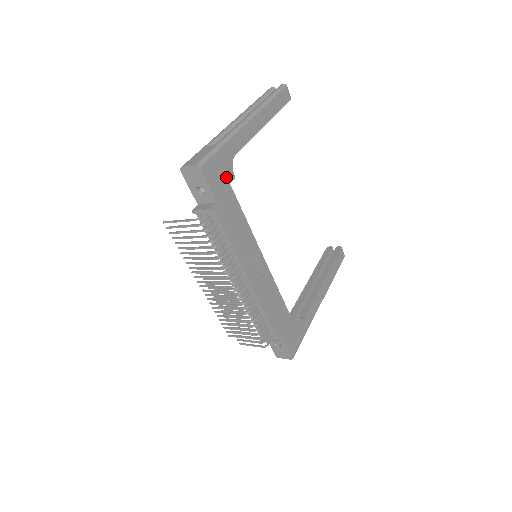
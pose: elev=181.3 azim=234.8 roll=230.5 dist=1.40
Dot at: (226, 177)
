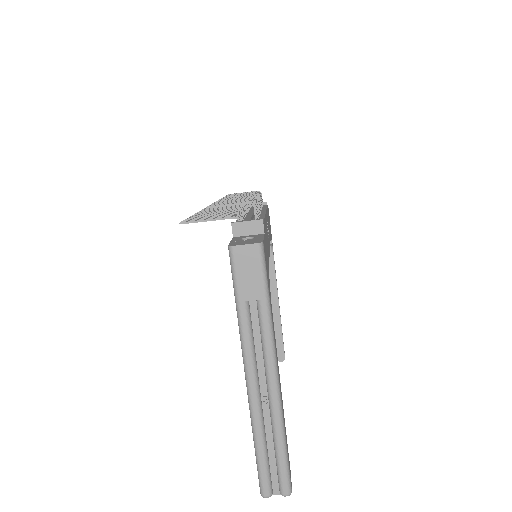
Dot at: occluded
